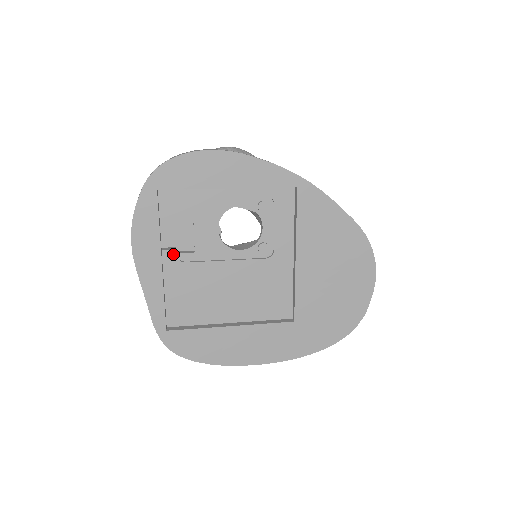
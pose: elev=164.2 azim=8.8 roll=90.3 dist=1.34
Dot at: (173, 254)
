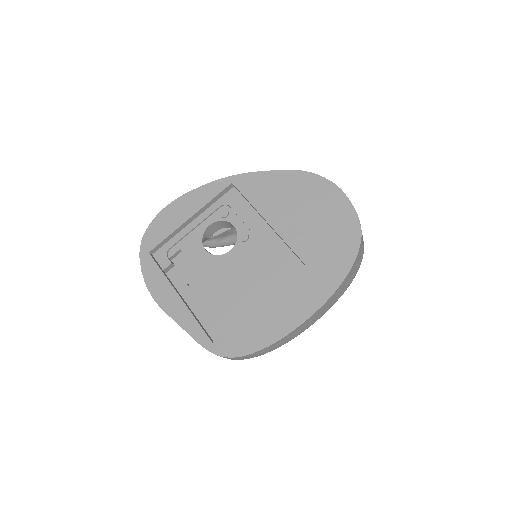
Dot at: (186, 287)
